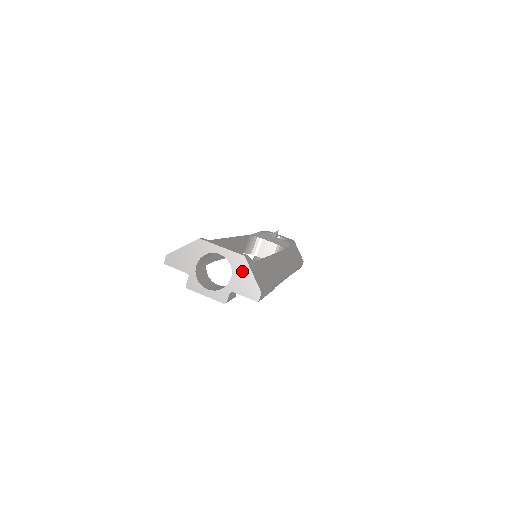
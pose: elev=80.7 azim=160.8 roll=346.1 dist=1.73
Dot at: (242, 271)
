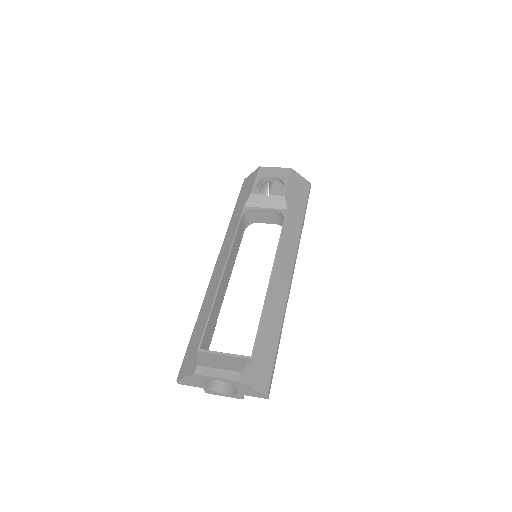
Dot at: (243, 387)
